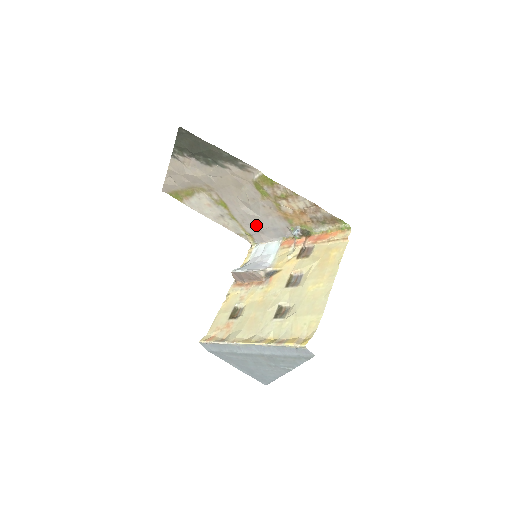
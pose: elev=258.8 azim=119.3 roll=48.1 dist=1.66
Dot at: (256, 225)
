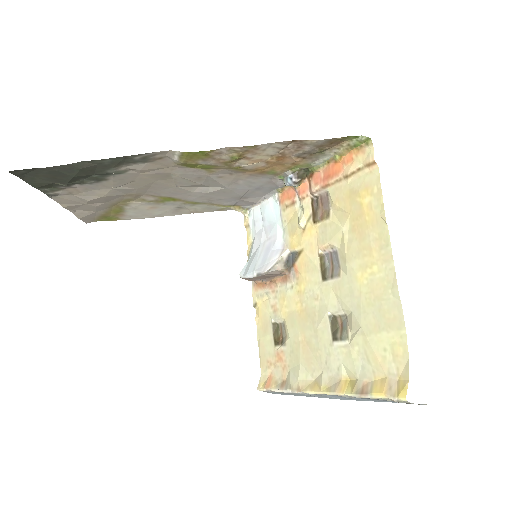
Dot at: (230, 196)
